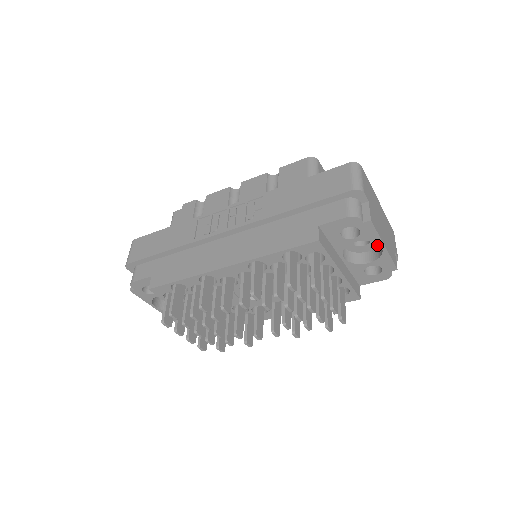
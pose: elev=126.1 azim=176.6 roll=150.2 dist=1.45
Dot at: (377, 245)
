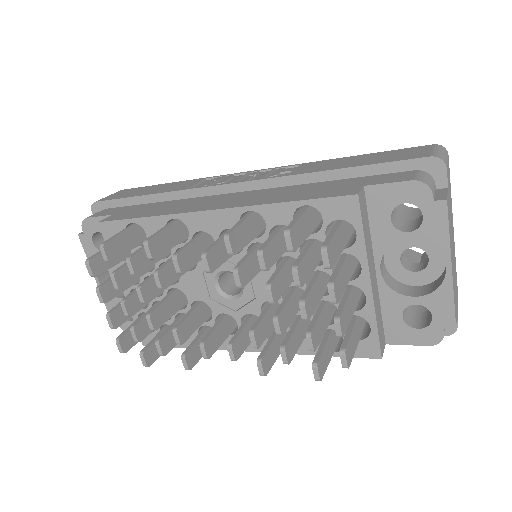
Dot at: (436, 277)
